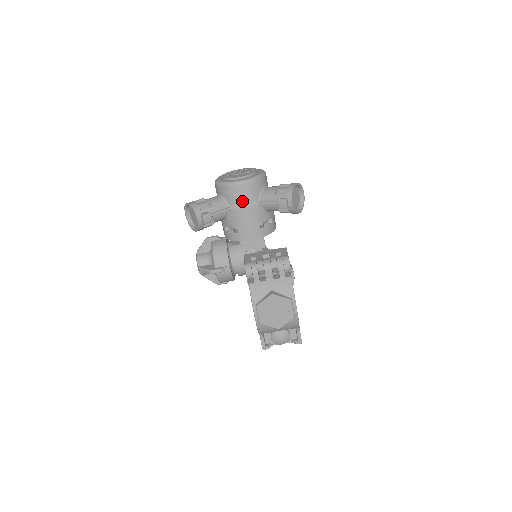
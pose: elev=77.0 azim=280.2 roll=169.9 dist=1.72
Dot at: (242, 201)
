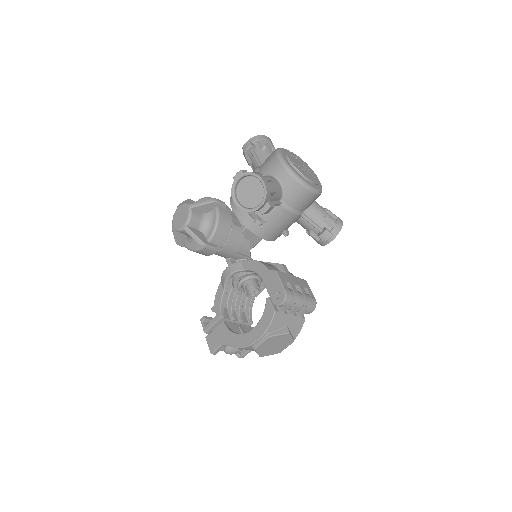
Dot at: (296, 206)
